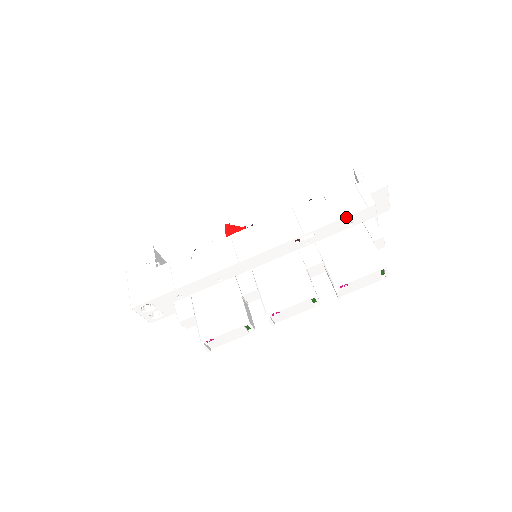
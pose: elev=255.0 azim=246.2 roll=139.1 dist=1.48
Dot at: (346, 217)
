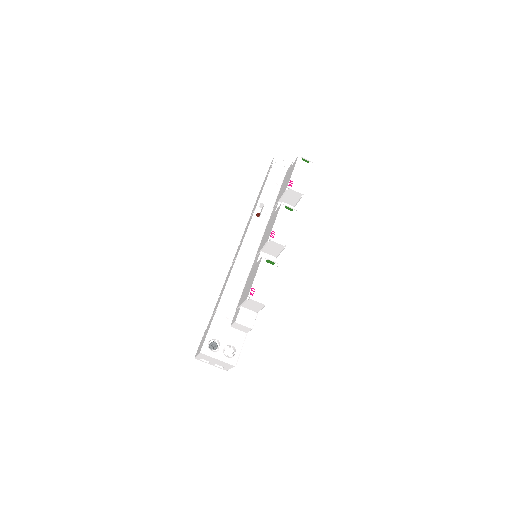
Dot at: (267, 180)
